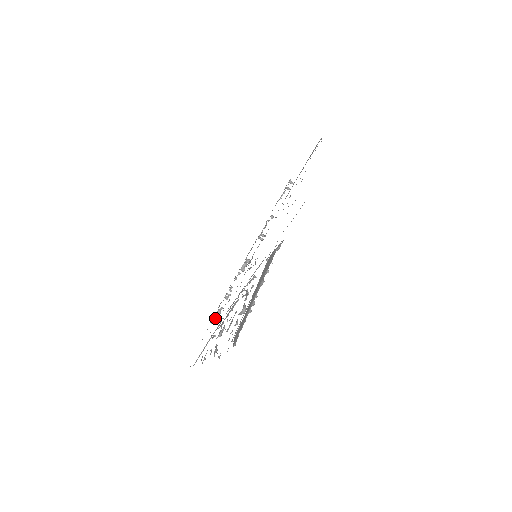
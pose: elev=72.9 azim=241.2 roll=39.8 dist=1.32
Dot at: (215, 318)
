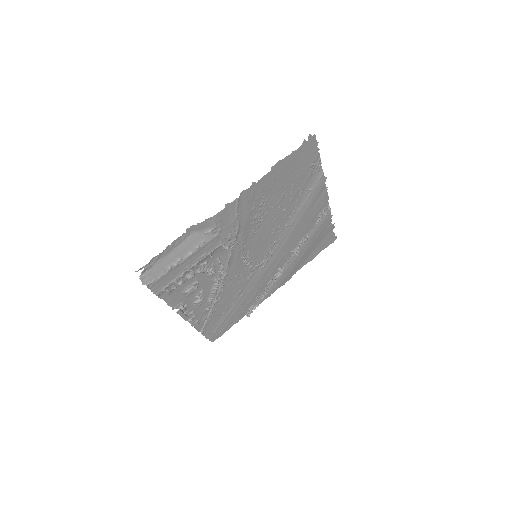
Dot at: (249, 312)
